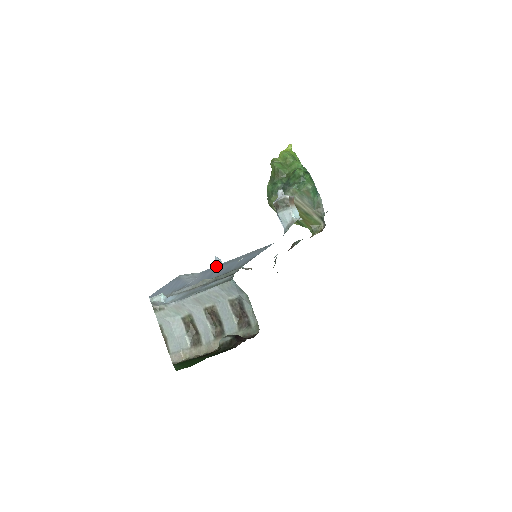
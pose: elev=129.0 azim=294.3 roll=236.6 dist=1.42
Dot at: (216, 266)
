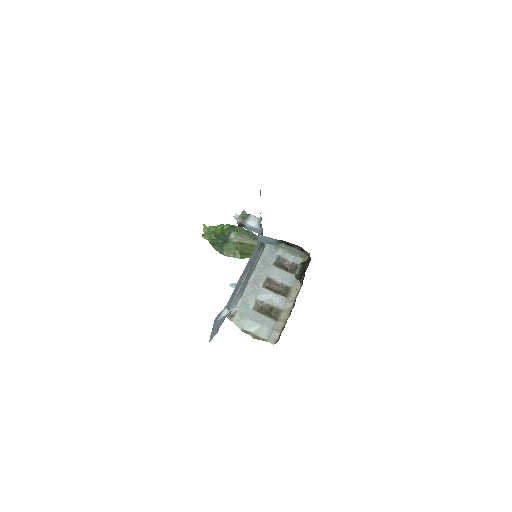
Dot at: (237, 284)
